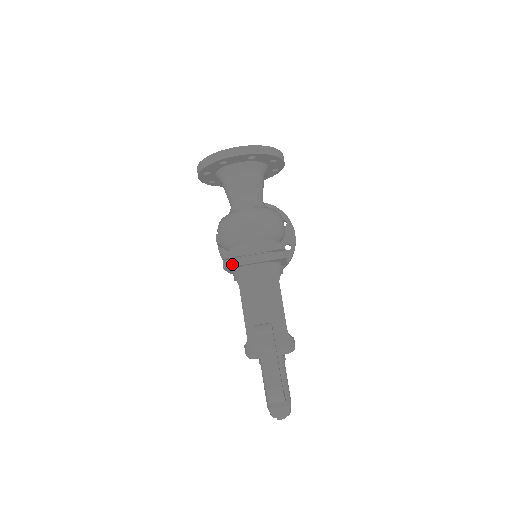
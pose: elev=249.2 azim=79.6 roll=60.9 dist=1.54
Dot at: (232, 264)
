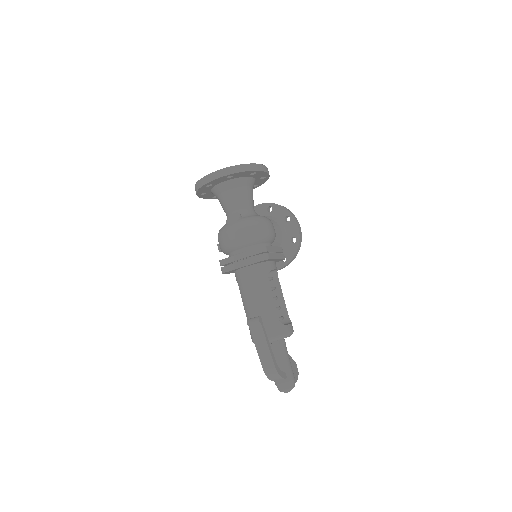
Dot at: (227, 270)
